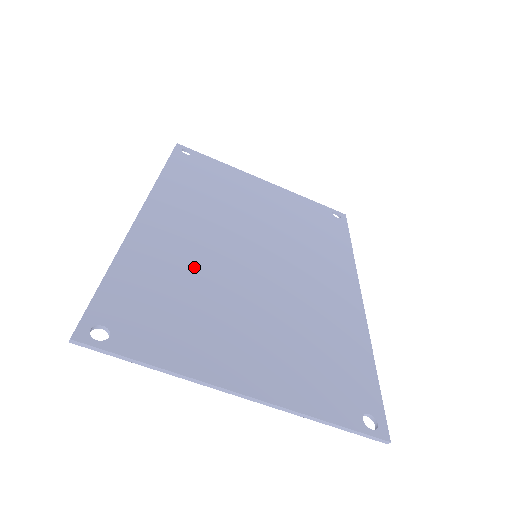
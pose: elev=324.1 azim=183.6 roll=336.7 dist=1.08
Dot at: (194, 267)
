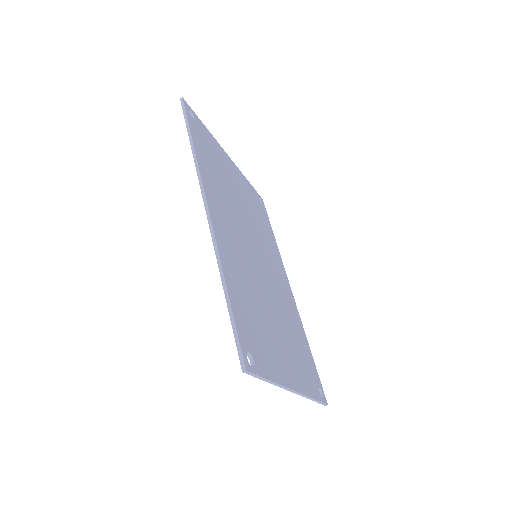
Dot at: (248, 276)
